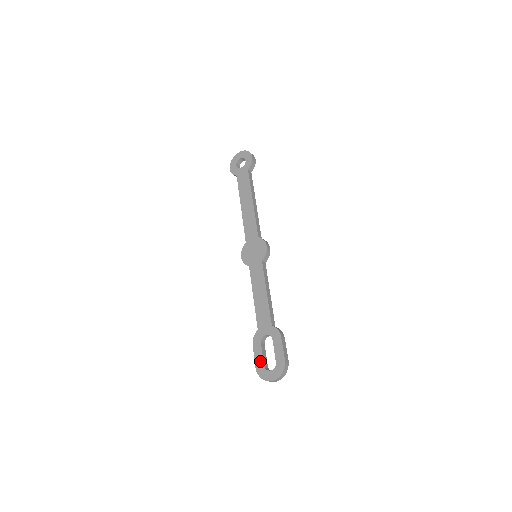
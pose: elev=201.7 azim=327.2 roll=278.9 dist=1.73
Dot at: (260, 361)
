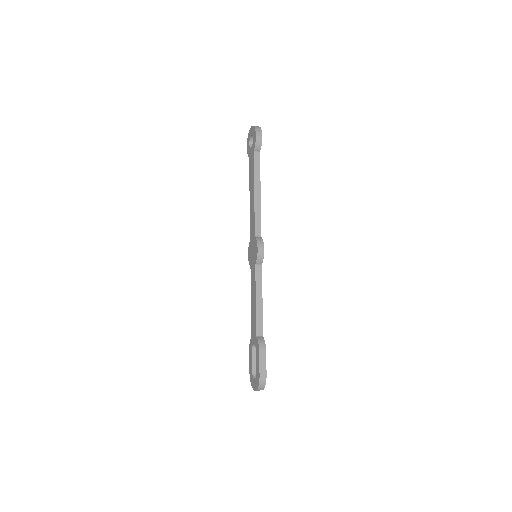
Dot at: (251, 368)
